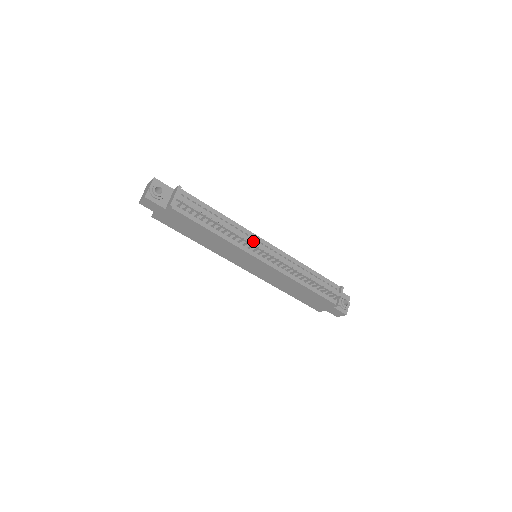
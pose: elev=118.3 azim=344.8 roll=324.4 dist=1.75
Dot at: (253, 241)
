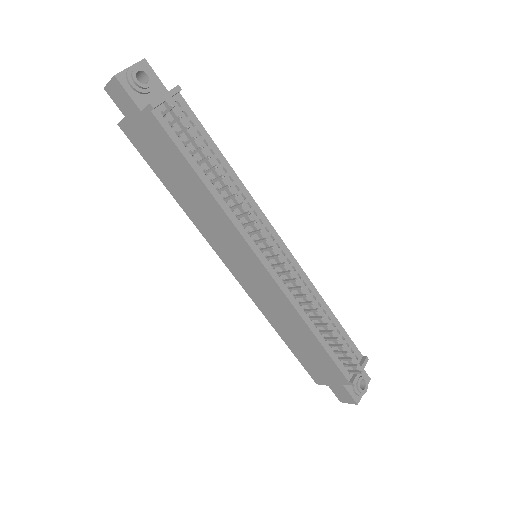
Dot at: (261, 226)
